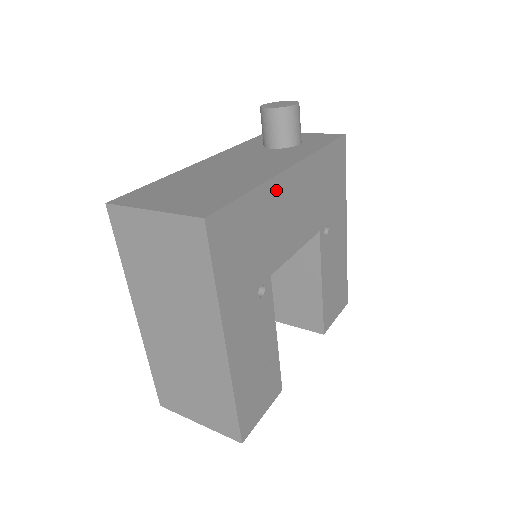
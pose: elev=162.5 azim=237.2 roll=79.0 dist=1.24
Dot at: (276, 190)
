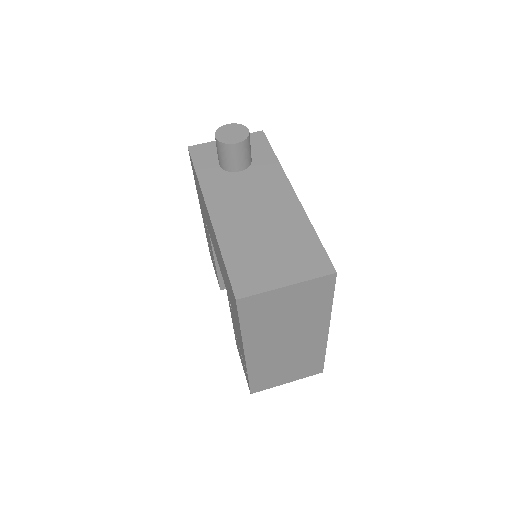
Dot at: occluded
